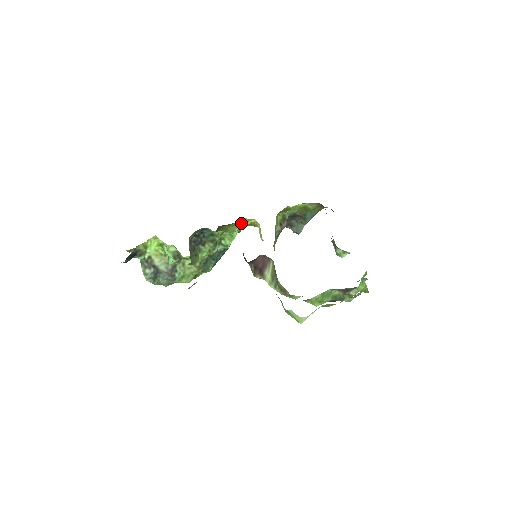
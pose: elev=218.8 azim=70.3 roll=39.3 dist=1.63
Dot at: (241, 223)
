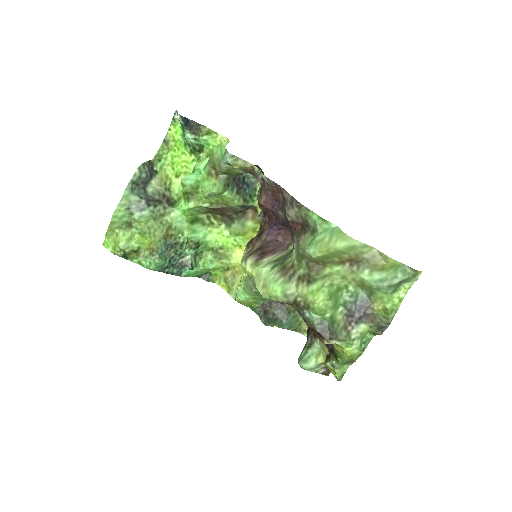
Dot at: (240, 255)
